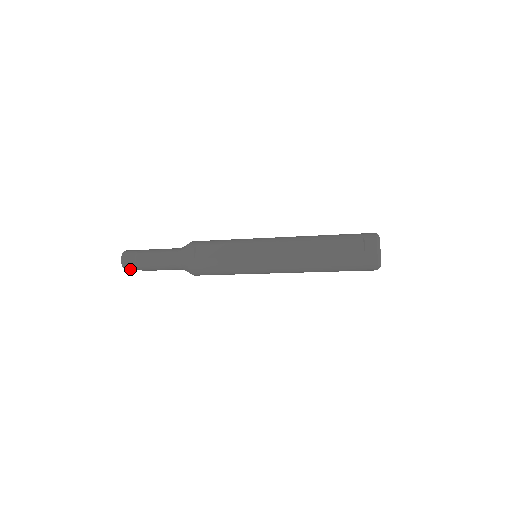
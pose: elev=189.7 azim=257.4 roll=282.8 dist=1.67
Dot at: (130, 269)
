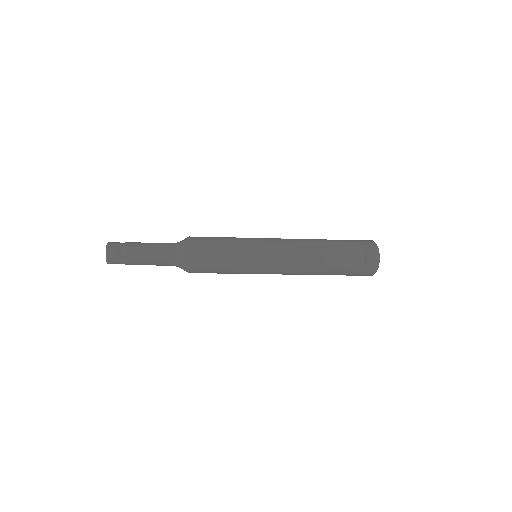
Dot at: occluded
